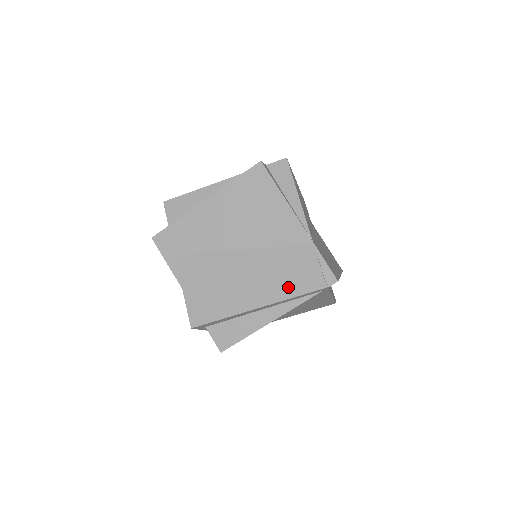
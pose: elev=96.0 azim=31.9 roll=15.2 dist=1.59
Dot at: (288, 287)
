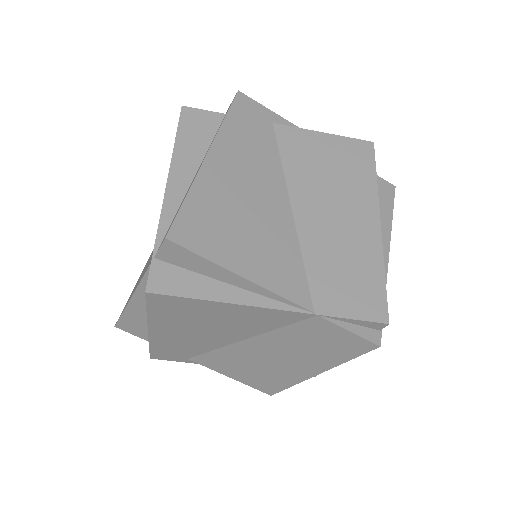
Dot at: (331, 356)
